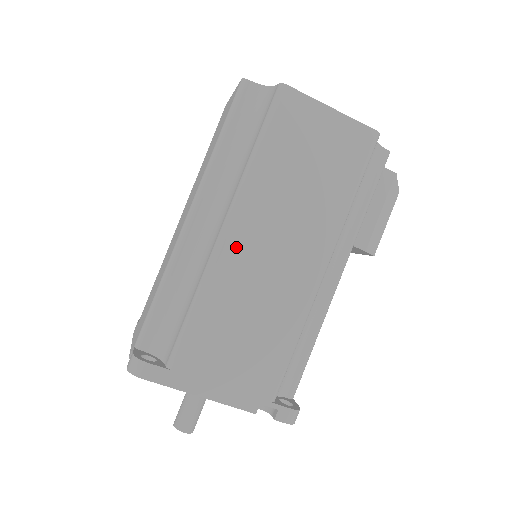
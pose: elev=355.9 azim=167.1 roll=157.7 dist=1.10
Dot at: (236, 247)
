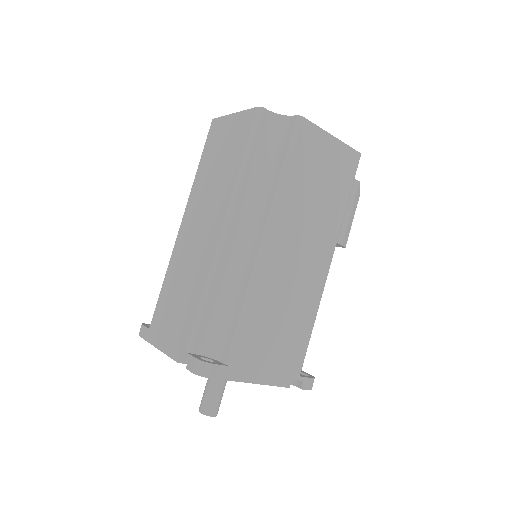
Dot at: (273, 256)
